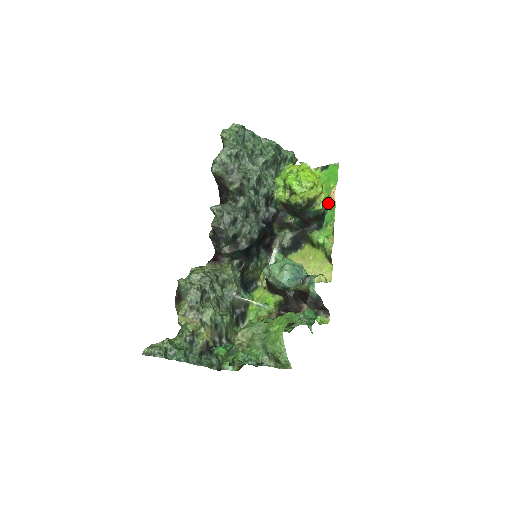
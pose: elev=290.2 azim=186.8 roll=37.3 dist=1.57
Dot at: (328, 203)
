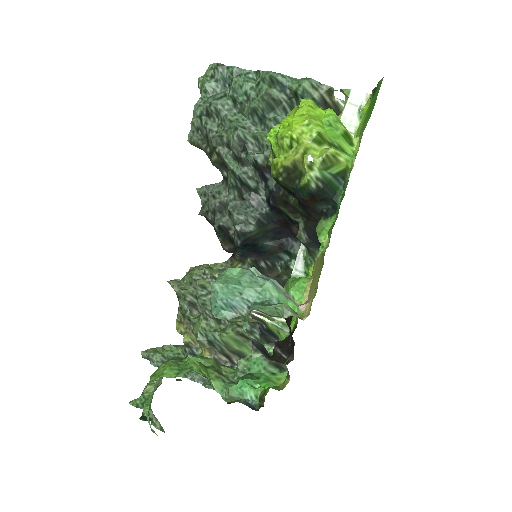
Dot at: (344, 166)
